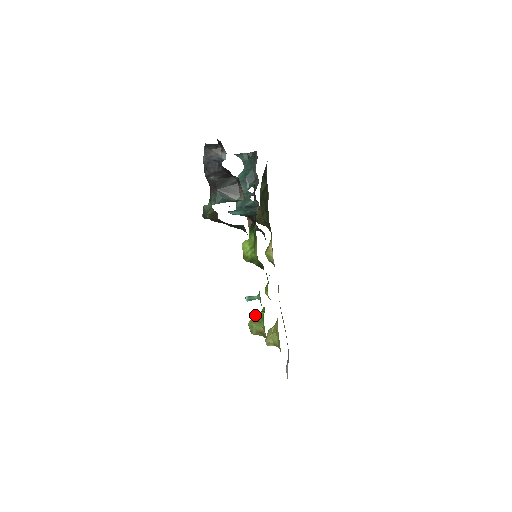
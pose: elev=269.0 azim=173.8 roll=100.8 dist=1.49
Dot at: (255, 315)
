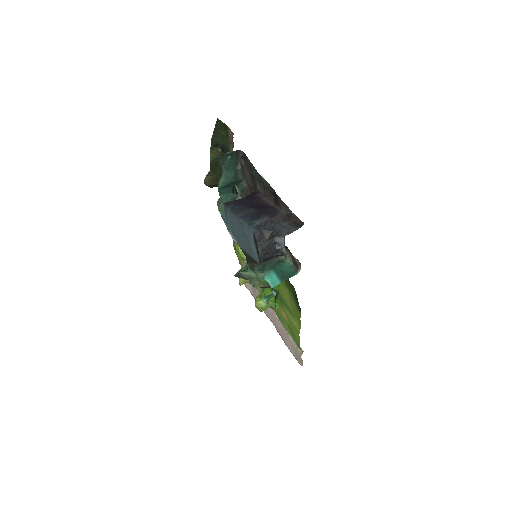
Dot at: occluded
